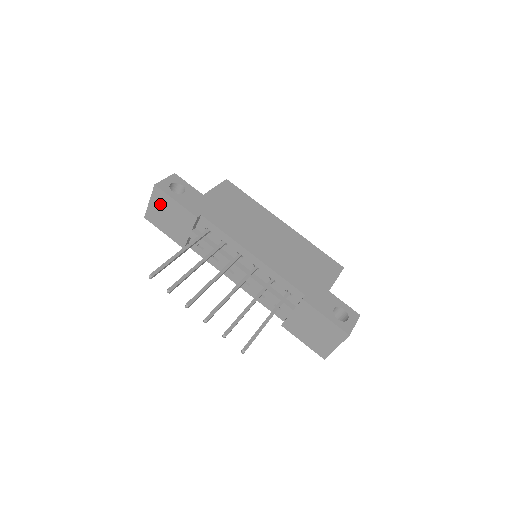
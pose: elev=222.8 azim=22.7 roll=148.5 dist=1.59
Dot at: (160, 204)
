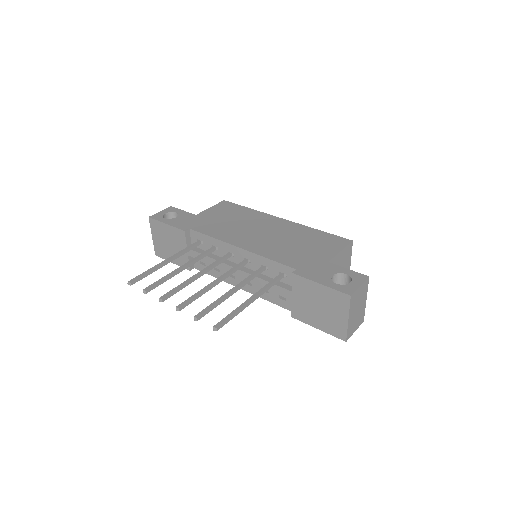
Dot at: (159, 234)
